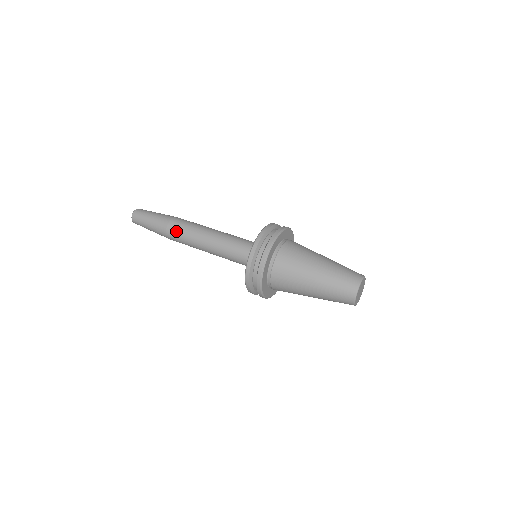
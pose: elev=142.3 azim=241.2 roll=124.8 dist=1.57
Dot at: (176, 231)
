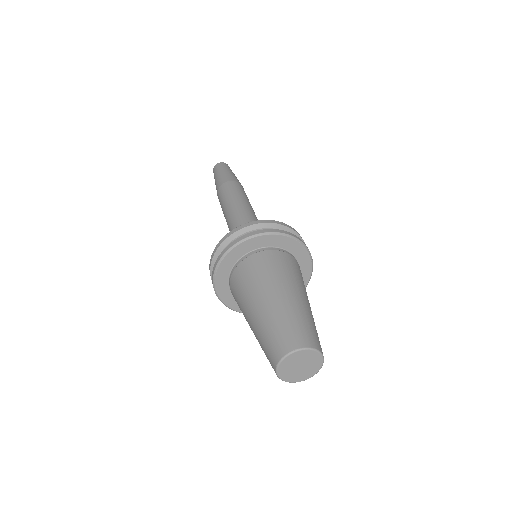
Dot at: (233, 187)
